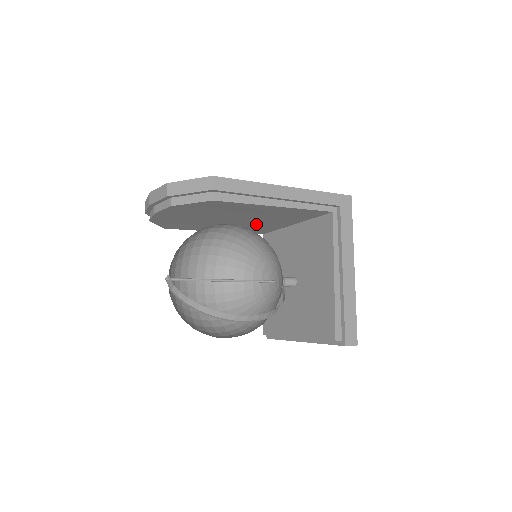
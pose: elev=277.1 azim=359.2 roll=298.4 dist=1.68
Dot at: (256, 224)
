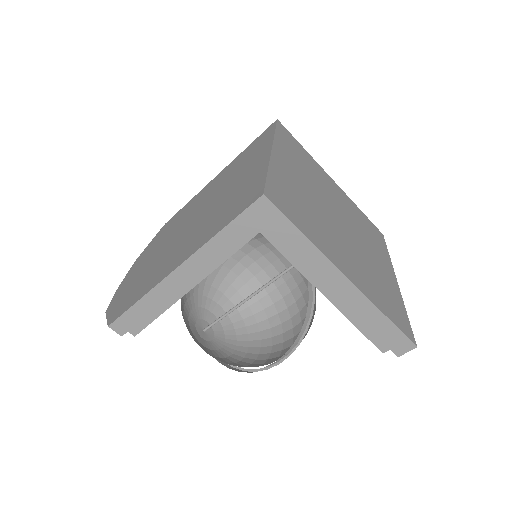
Dot at: occluded
